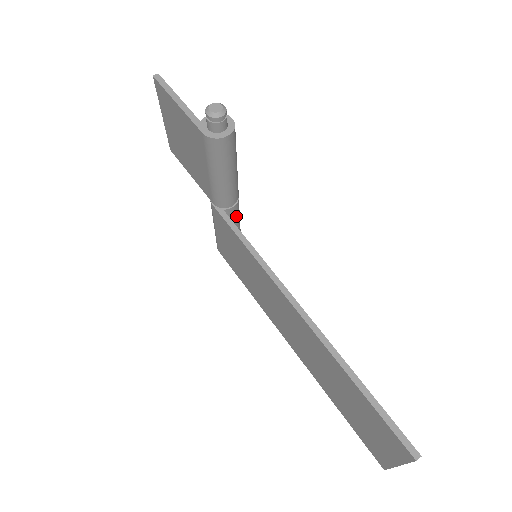
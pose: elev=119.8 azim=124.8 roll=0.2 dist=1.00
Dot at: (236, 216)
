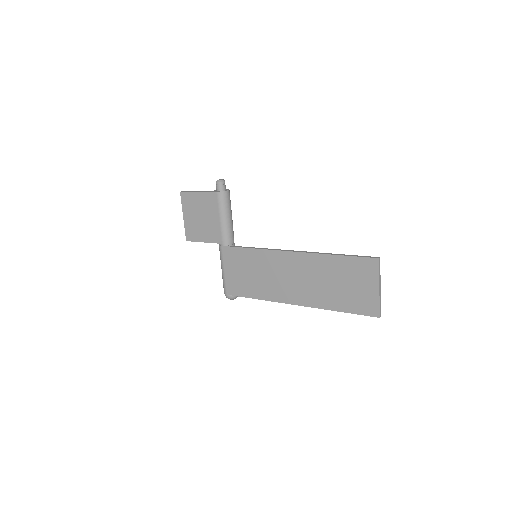
Dot at: occluded
